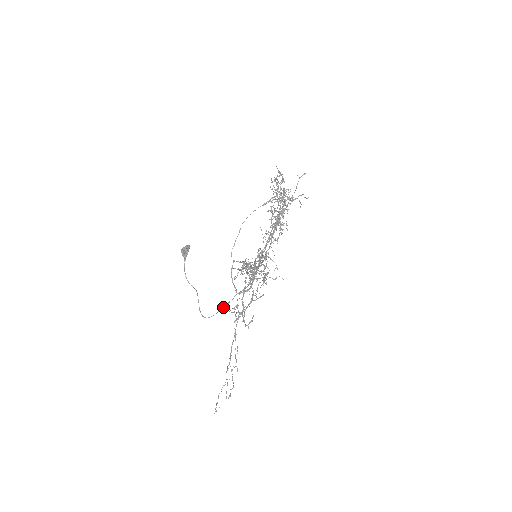
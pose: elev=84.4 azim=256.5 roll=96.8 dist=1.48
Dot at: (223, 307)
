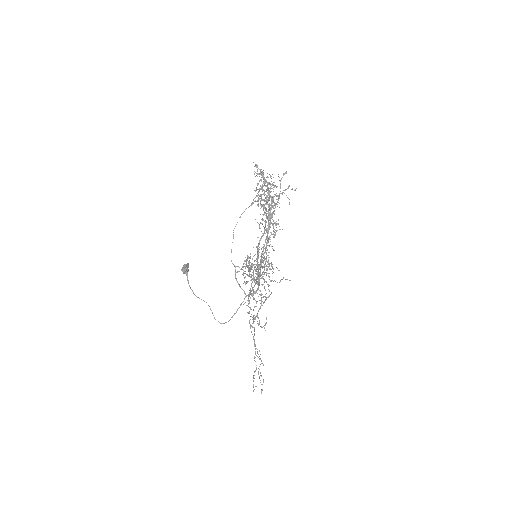
Dot at: (236, 311)
